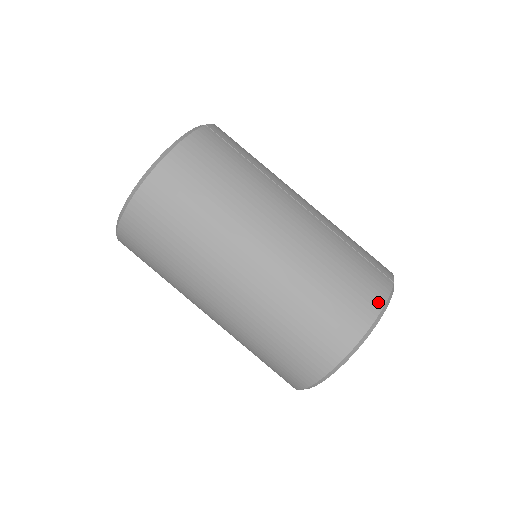
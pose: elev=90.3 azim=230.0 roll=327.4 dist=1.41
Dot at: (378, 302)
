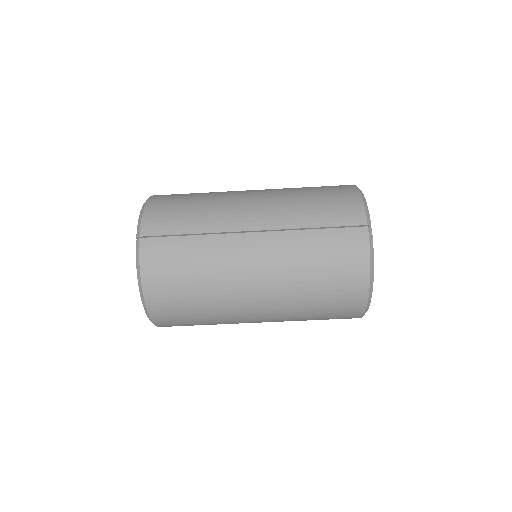
Dot at: (364, 262)
